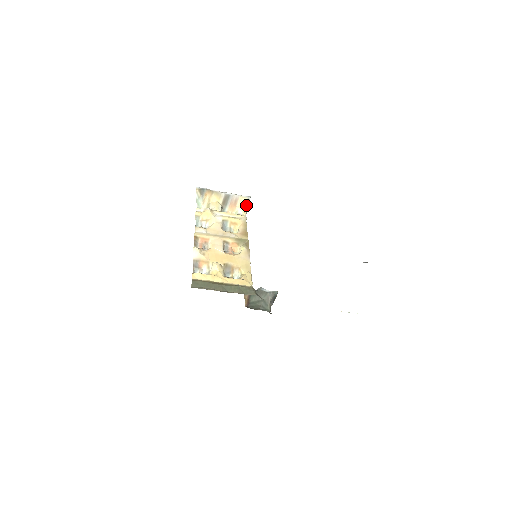
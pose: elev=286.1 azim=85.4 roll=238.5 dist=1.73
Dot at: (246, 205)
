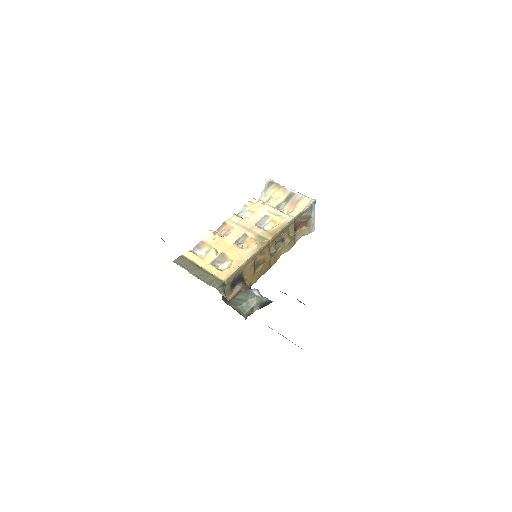
Dot at: (306, 207)
